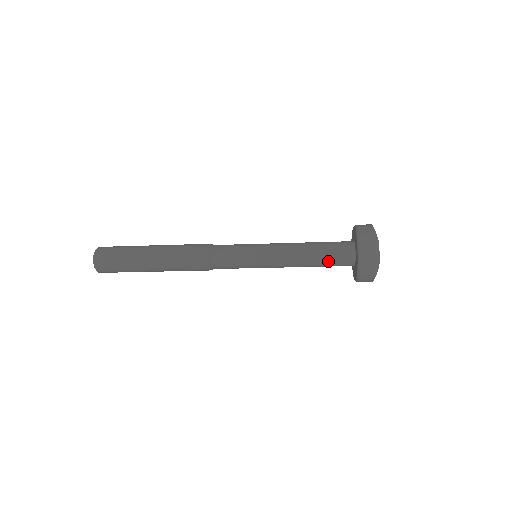
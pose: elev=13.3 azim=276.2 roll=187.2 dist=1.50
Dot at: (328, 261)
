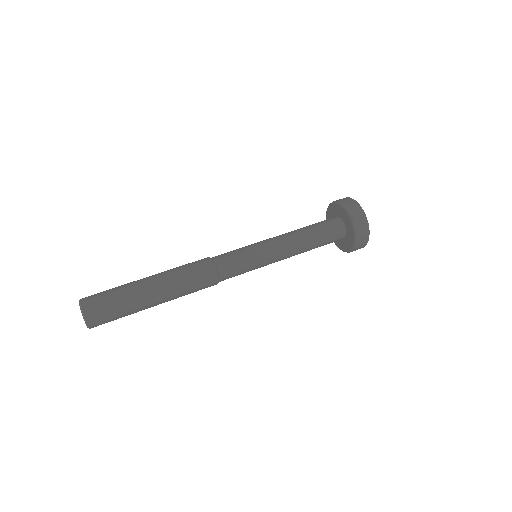
Dot at: occluded
